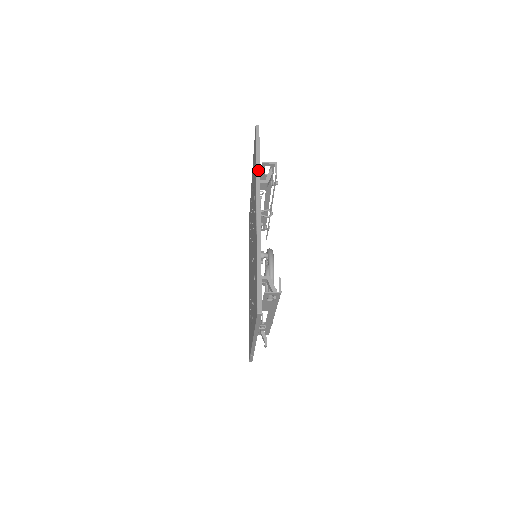
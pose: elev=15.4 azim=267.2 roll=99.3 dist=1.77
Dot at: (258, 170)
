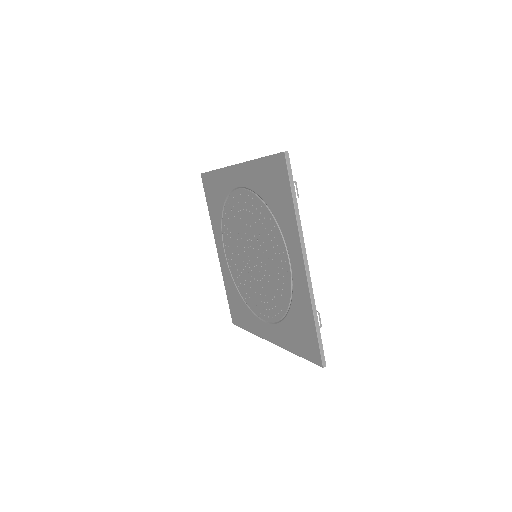
Dot at: (298, 215)
